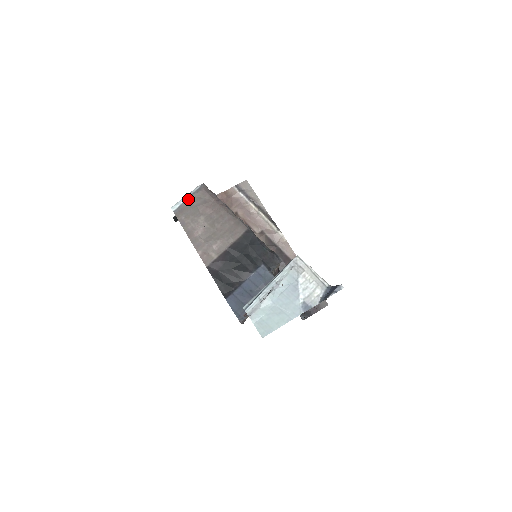
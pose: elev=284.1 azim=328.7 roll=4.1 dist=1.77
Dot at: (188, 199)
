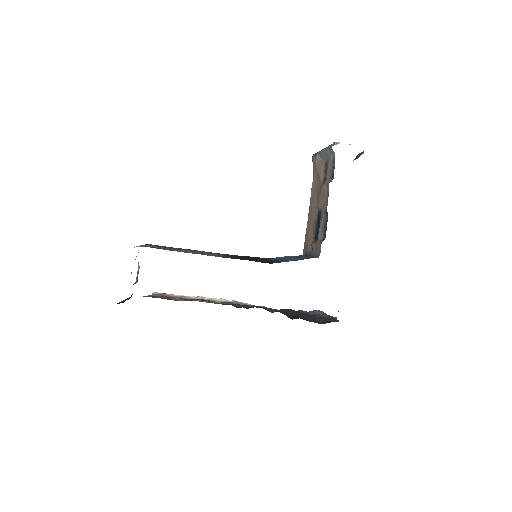
Dot at: (143, 245)
